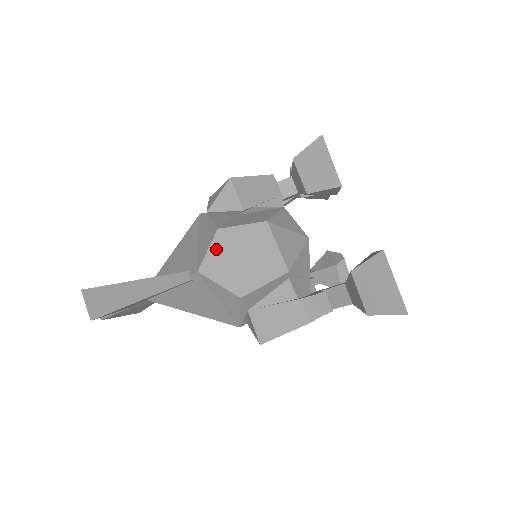
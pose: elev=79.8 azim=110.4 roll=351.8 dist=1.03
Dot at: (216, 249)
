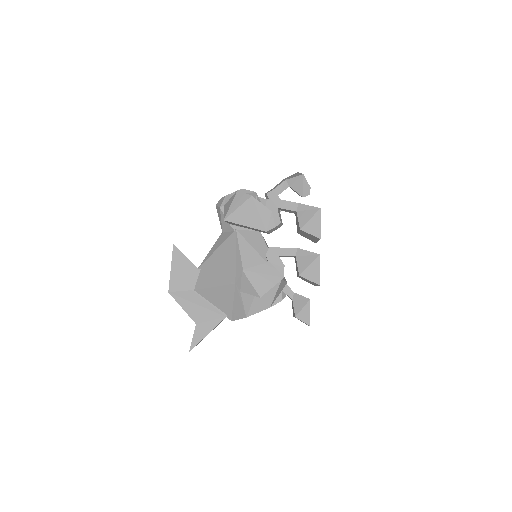
Dot at: occluded
